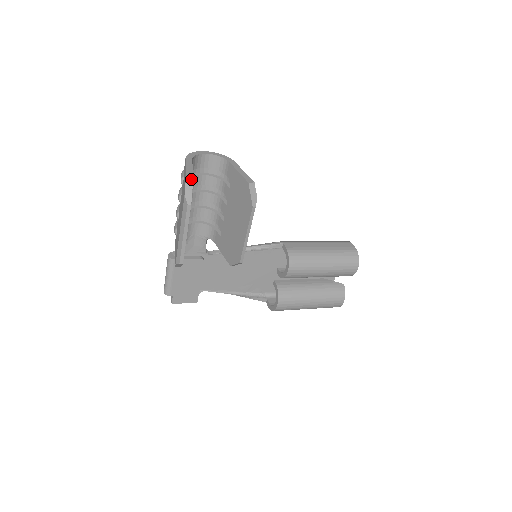
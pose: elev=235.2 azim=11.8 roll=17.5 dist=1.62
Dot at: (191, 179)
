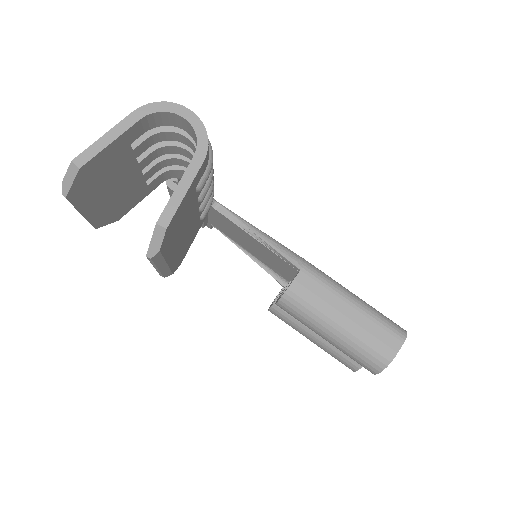
Dot at: (78, 165)
